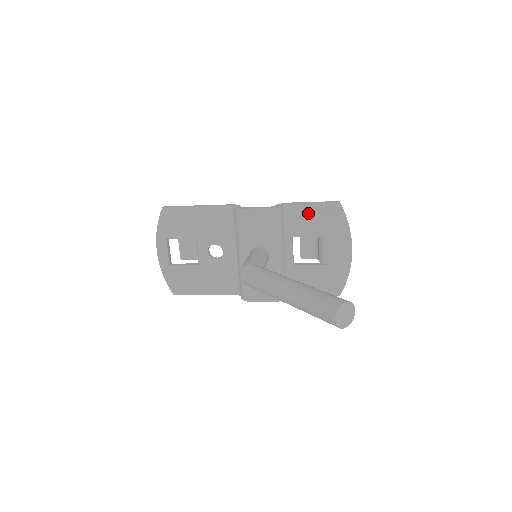
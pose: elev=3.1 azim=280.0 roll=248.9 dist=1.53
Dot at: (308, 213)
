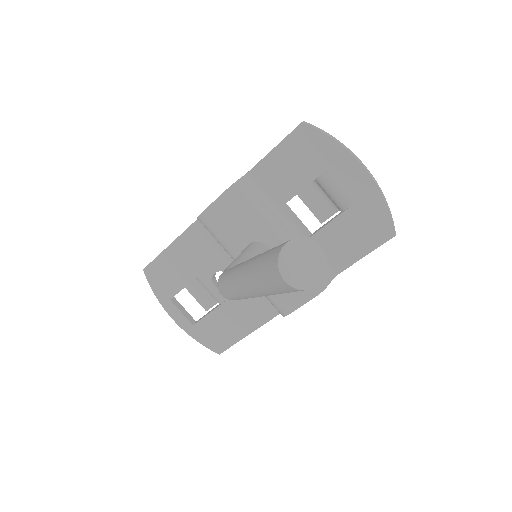
Dot at: (278, 164)
